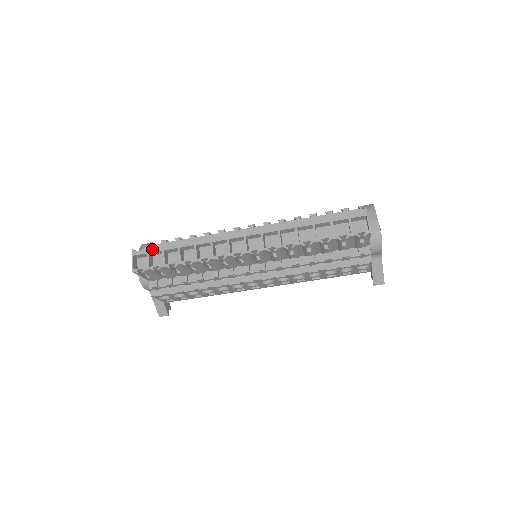
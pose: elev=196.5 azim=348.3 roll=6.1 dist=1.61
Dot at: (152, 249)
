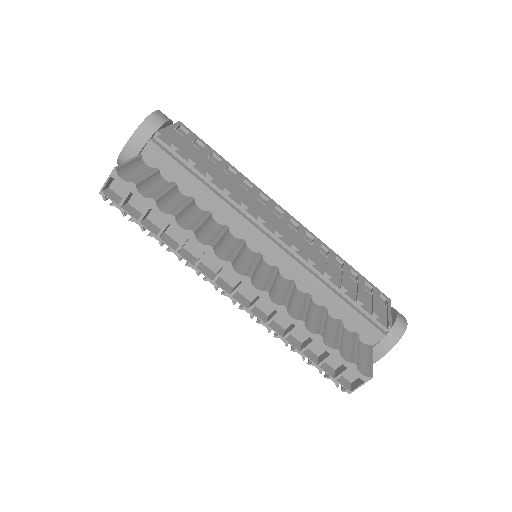
Dot at: (137, 193)
